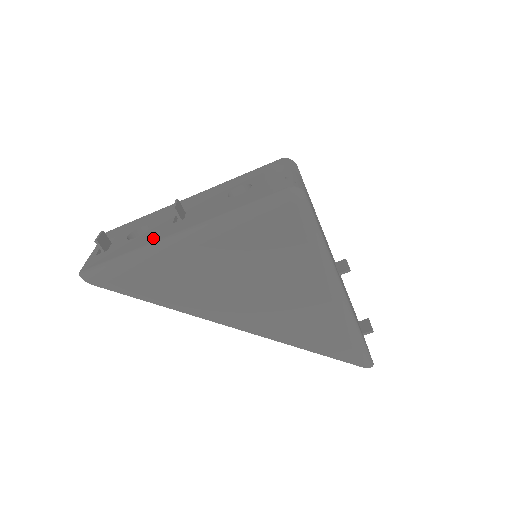
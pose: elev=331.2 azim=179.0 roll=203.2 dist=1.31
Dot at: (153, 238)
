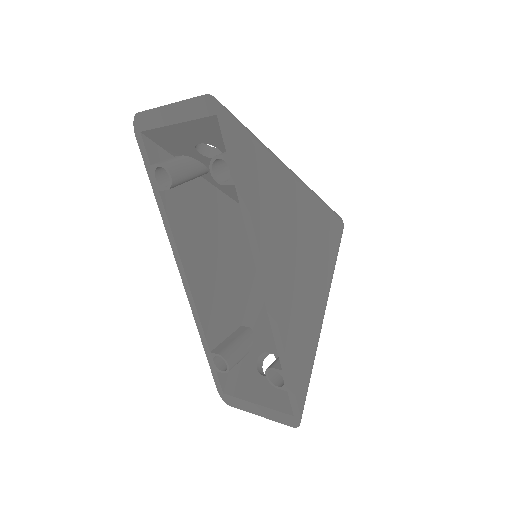
Dot at: occluded
